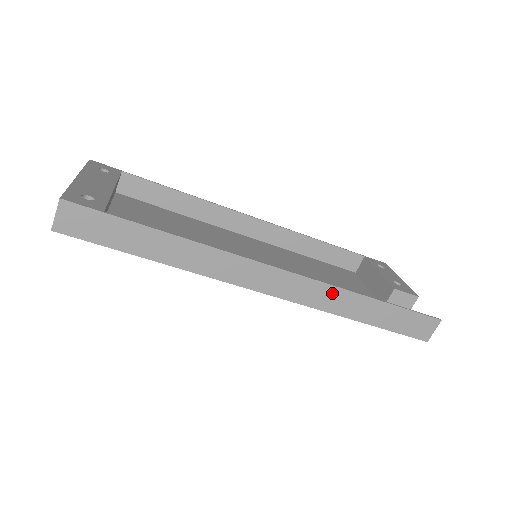
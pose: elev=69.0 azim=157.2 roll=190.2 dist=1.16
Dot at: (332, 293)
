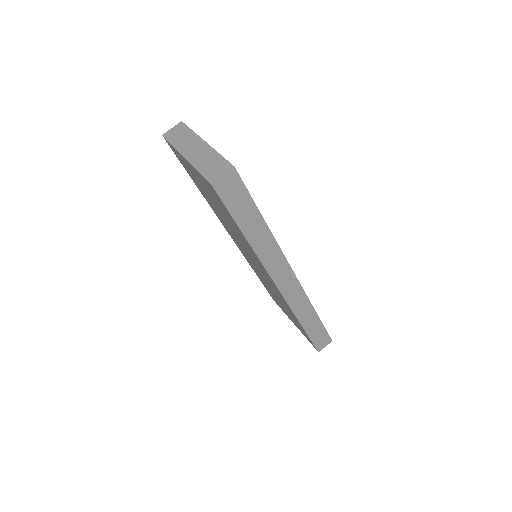
Dot at: (305, 303)
